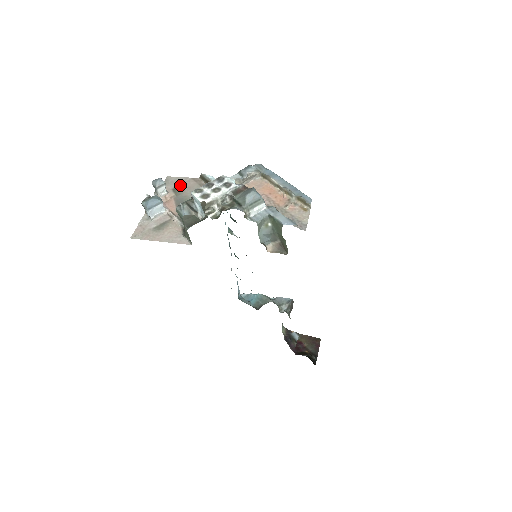
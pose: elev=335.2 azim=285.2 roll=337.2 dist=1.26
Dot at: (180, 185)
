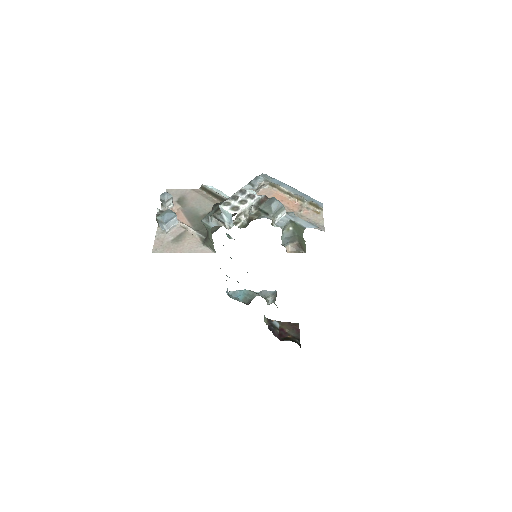
Dot at: (183, 197)
